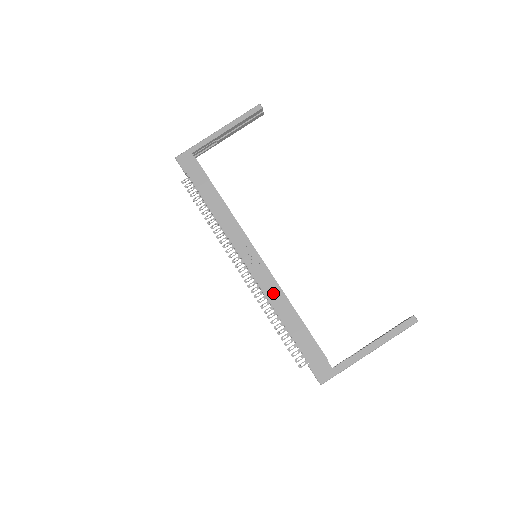
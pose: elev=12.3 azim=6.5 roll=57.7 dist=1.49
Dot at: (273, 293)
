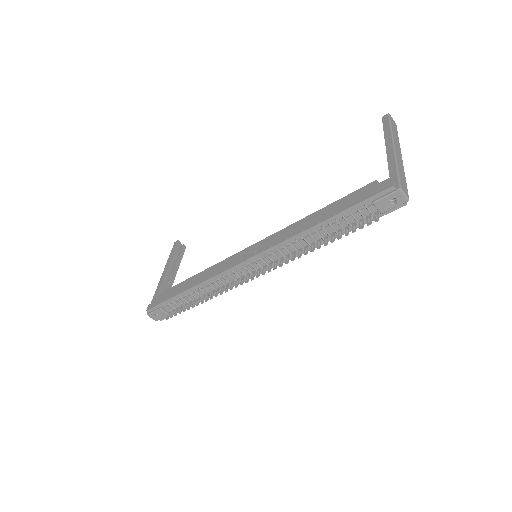
Dot at: (287, 233)
